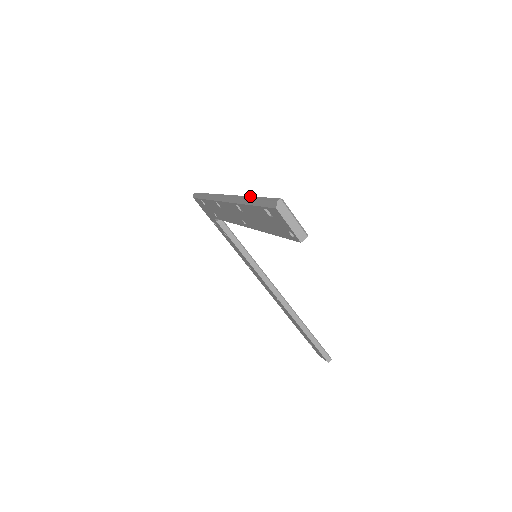
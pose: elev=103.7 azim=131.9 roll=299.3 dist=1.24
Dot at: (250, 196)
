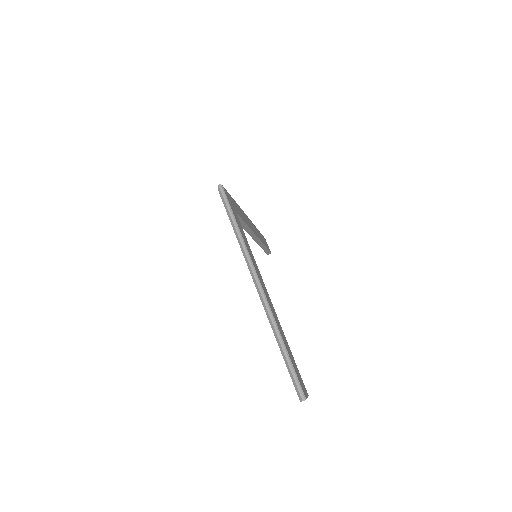
Dot at: (284, 347)
